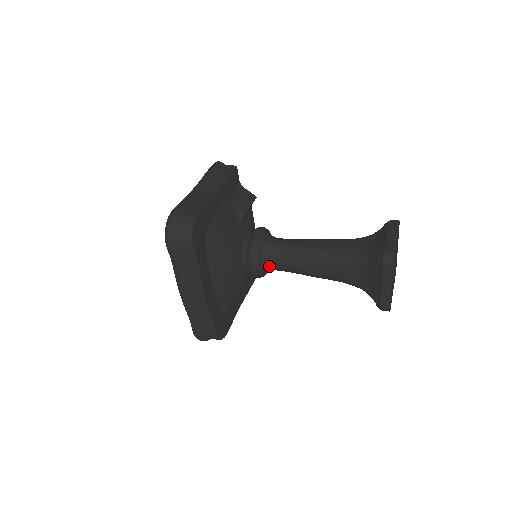
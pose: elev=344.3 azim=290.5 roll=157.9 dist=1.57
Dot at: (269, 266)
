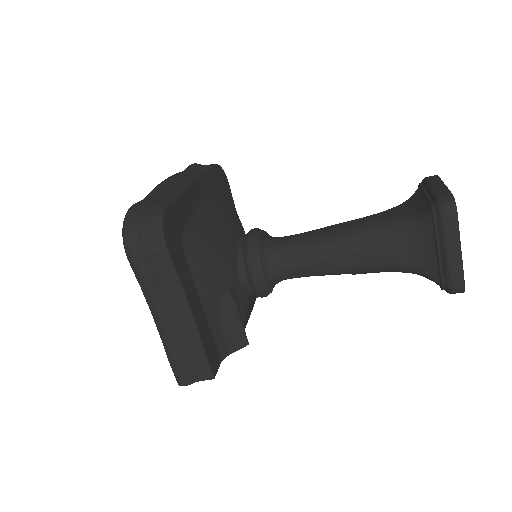
Dot at: (274, 242)
